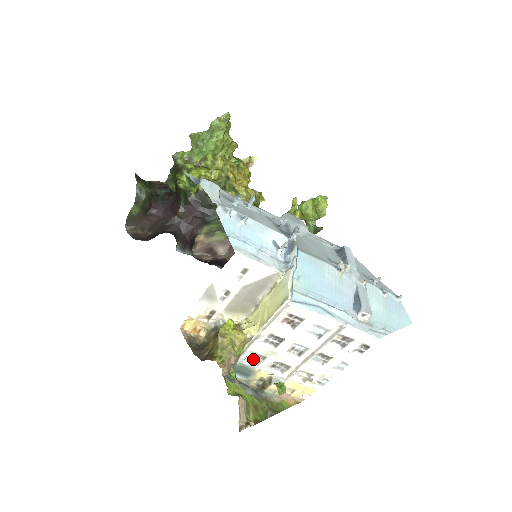
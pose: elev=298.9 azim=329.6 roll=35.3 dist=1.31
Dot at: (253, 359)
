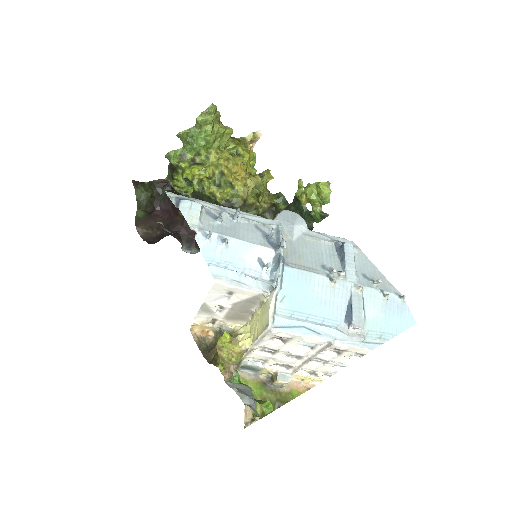
Dot at: (256, 361)
